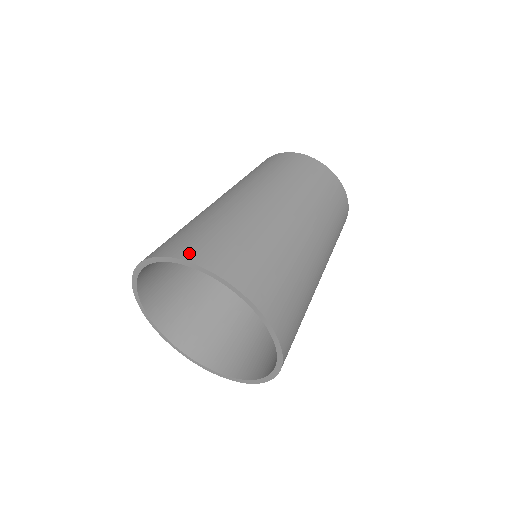
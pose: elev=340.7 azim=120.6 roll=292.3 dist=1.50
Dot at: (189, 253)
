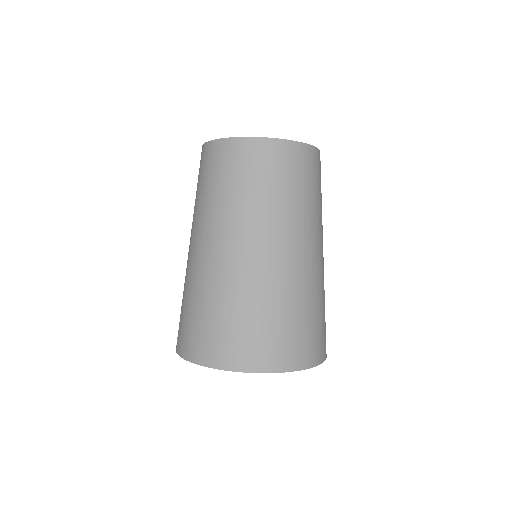
Dot at: (240, 362)
